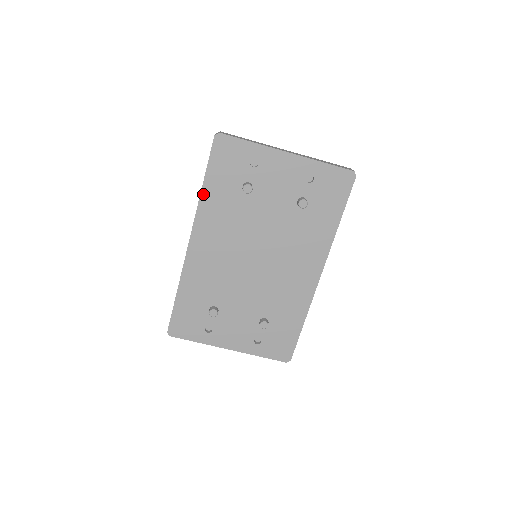
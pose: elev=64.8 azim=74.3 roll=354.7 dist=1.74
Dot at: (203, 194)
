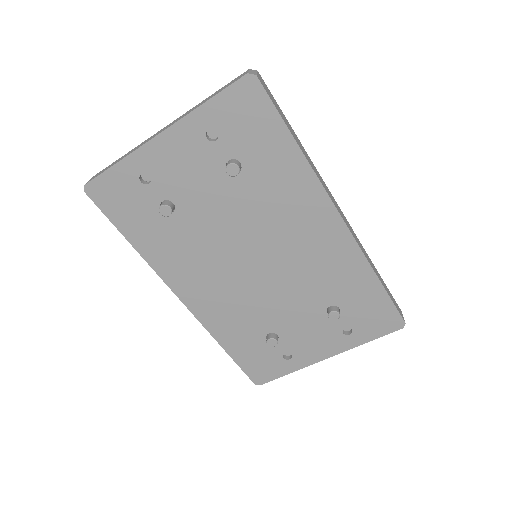
Dot at: (141, 251)
